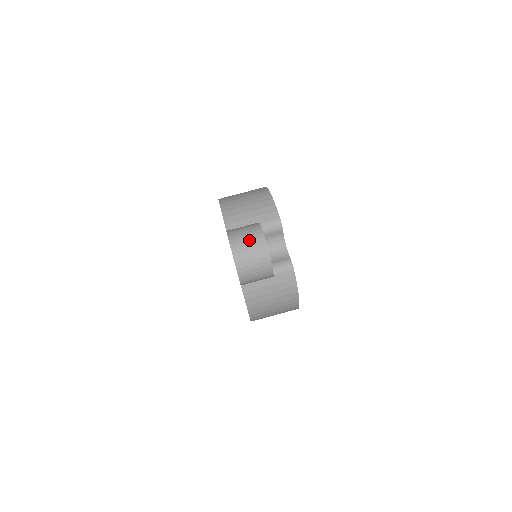
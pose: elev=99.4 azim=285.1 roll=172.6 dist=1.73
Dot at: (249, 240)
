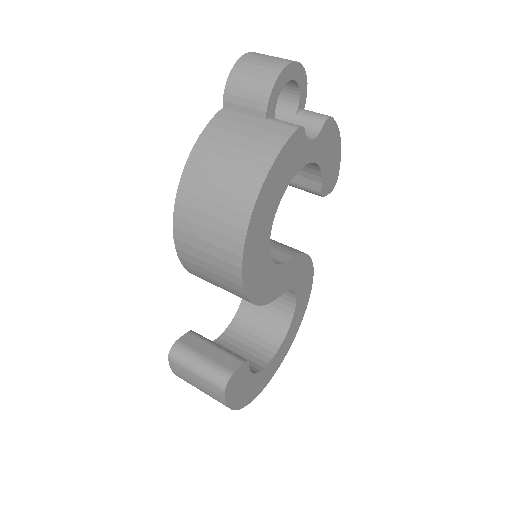
Dot at: occluded
